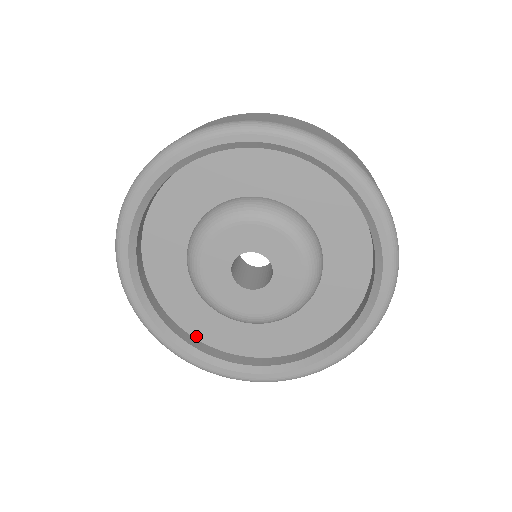
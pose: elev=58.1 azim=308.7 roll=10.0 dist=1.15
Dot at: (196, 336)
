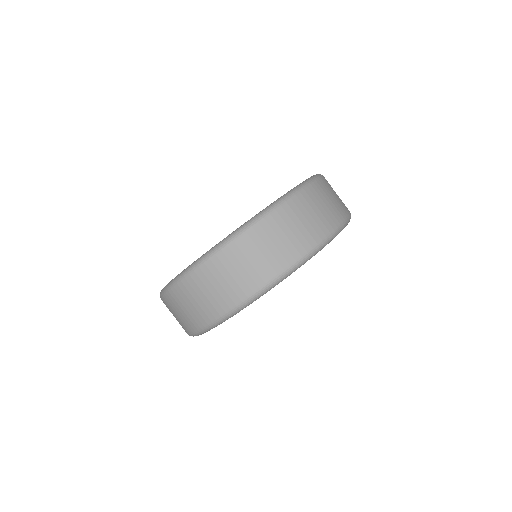
Dot at: occluded
